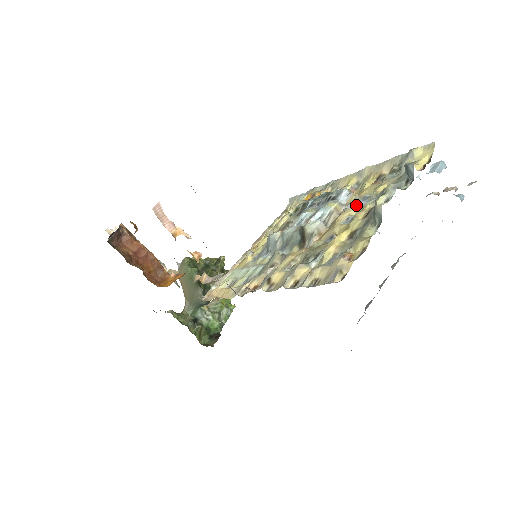
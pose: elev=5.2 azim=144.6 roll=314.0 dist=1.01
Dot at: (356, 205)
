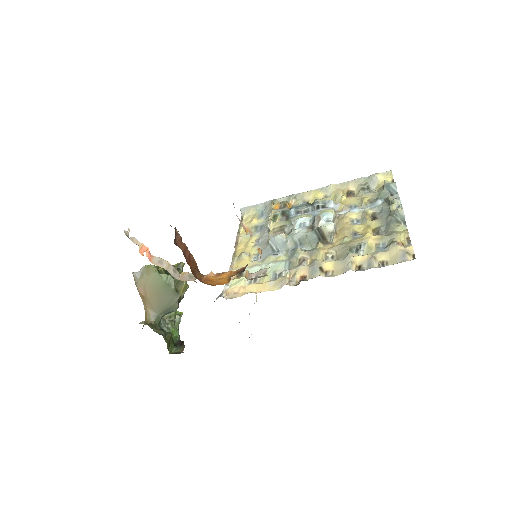
Dot at: (353, 211)
